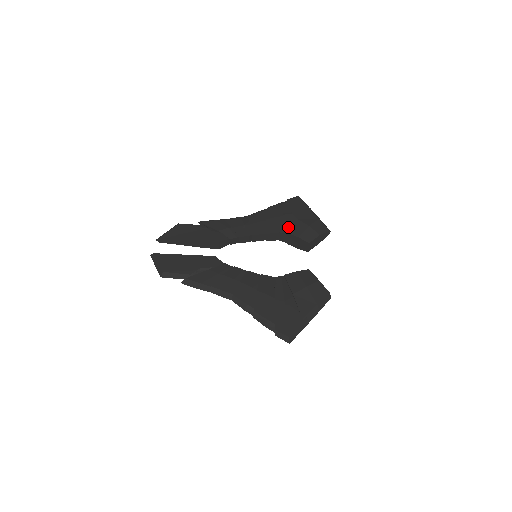
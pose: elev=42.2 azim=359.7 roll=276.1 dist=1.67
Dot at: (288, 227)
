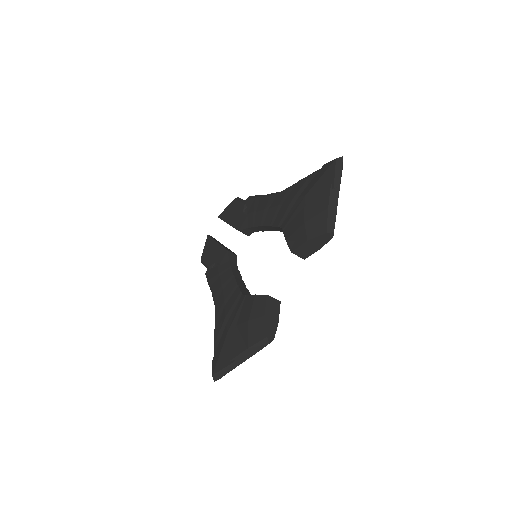
Dot at: (289, 220)
